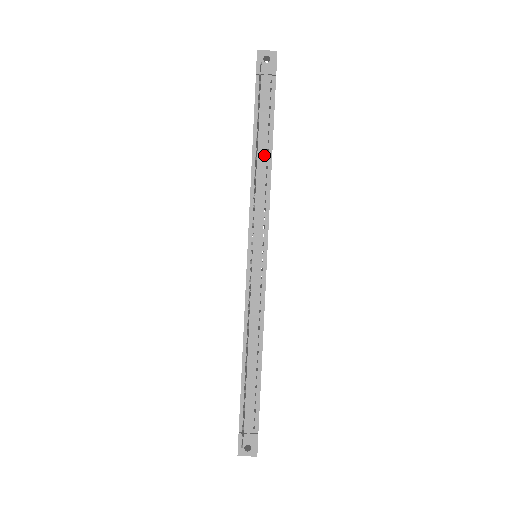
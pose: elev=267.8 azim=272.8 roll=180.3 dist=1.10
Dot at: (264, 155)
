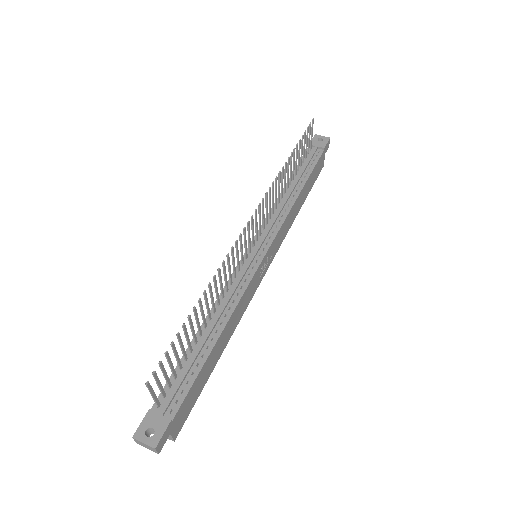
Dot at: (295, 188)
